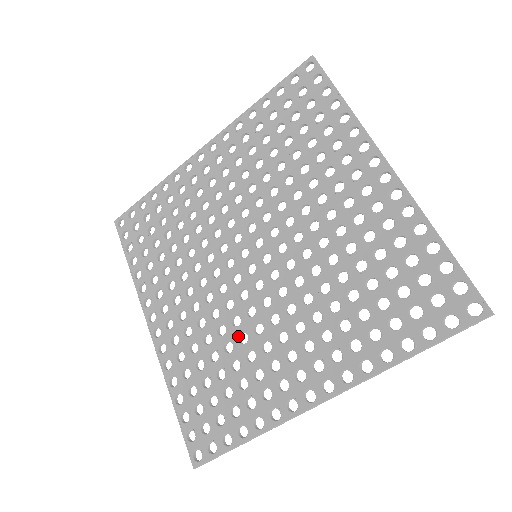
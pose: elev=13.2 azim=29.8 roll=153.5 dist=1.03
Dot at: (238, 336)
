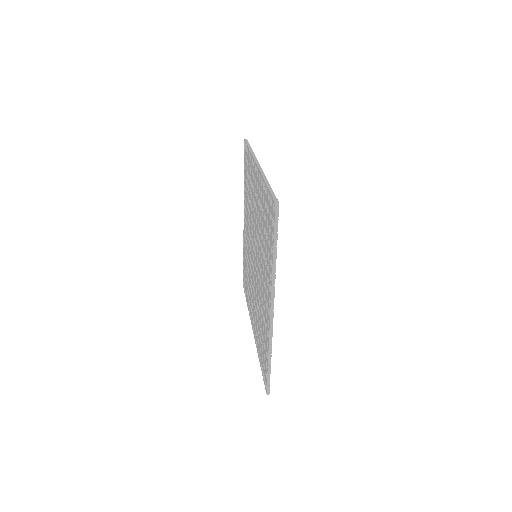
Dot at: (259, 304)
